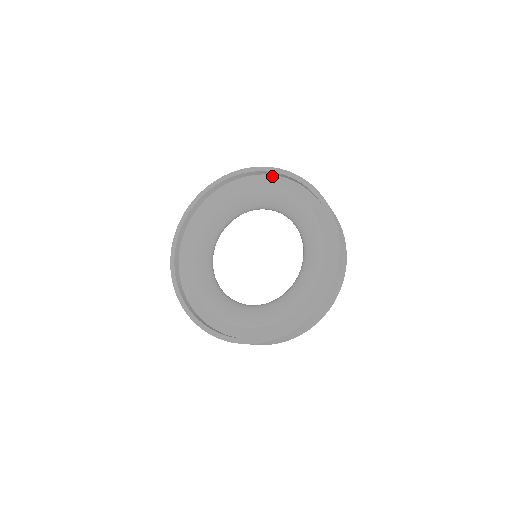
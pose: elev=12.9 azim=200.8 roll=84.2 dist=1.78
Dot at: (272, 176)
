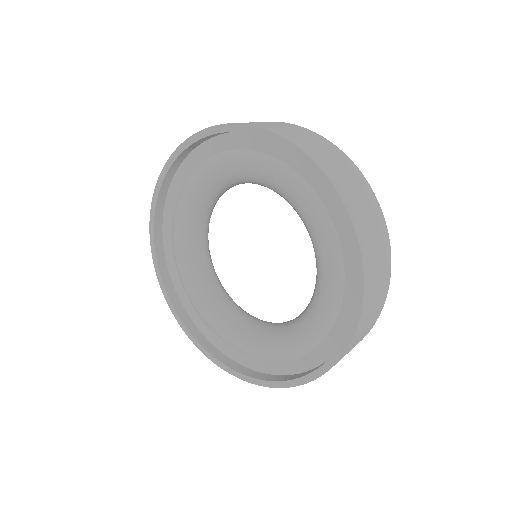
Dot at: (254, 135)
